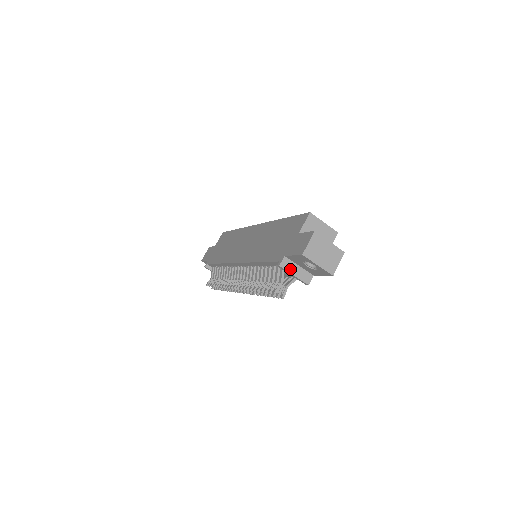
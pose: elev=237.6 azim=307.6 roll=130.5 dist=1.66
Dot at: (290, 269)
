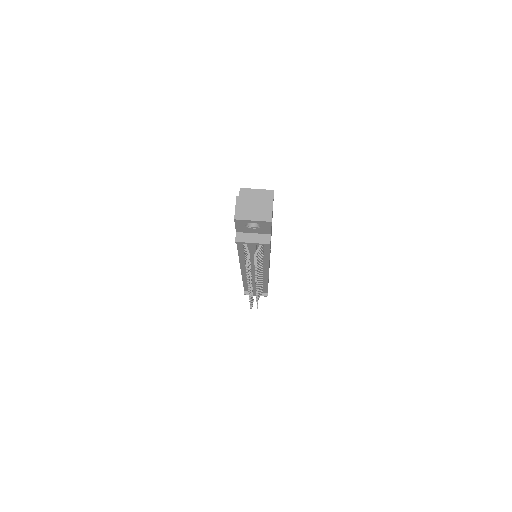
Dot at: (246, 240)
